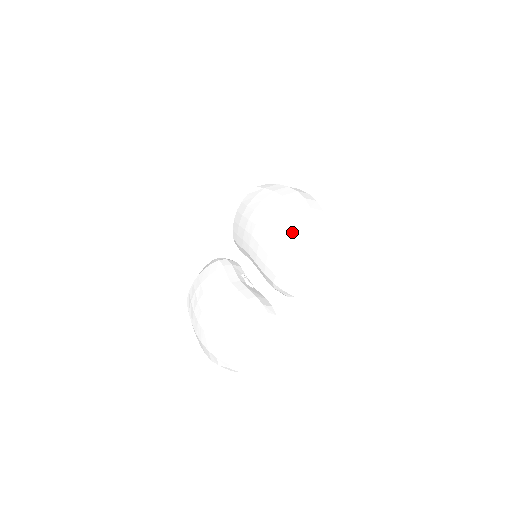
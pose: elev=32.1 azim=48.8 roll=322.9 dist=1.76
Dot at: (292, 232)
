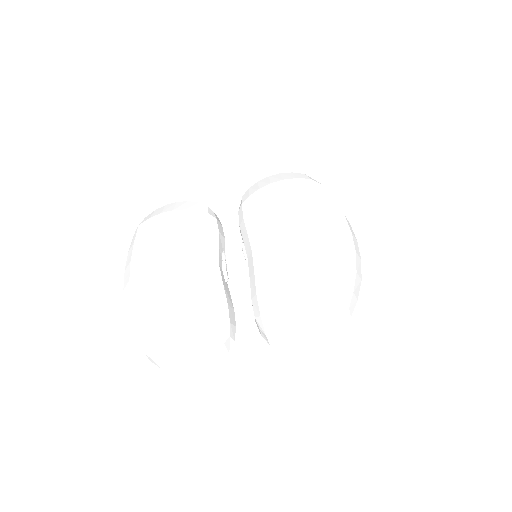
Dot at: (325, 291)
